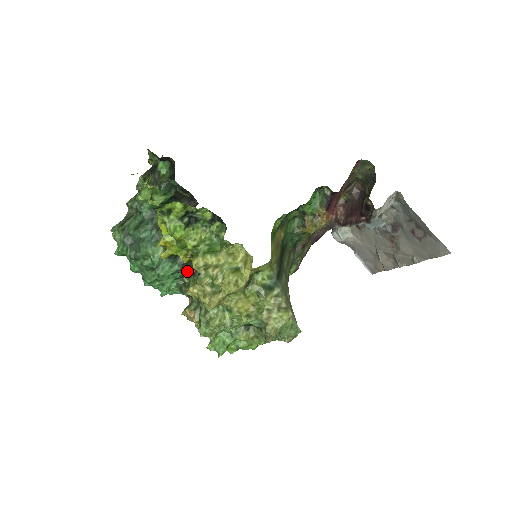
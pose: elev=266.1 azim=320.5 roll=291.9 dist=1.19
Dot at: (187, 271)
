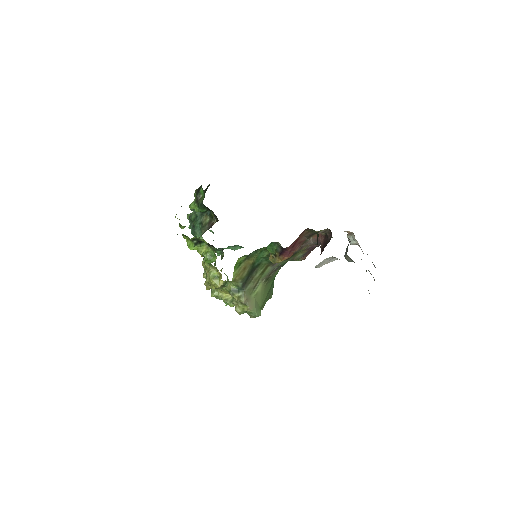
Dot at: occluded
